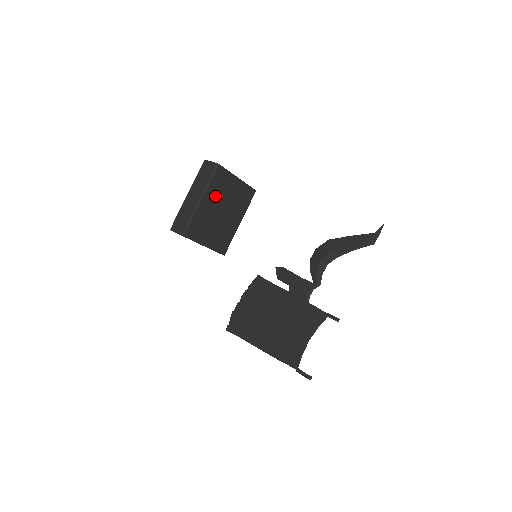
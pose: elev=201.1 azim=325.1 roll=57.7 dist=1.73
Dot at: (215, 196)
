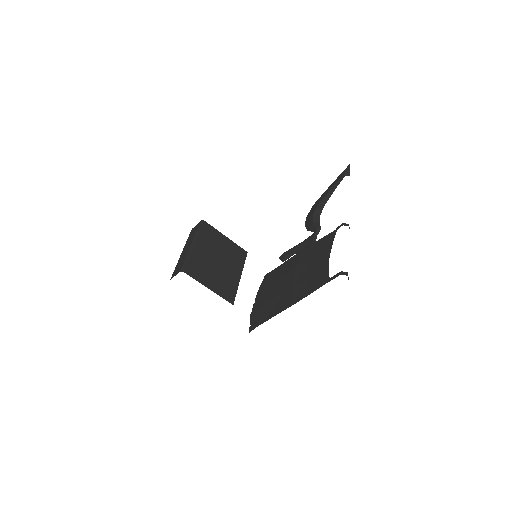
Dot at: (207, 245)
